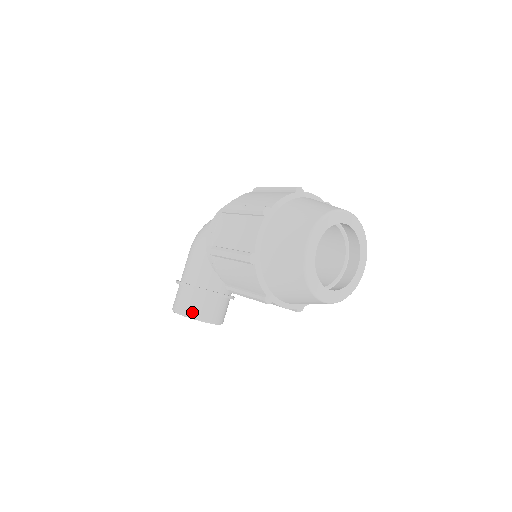
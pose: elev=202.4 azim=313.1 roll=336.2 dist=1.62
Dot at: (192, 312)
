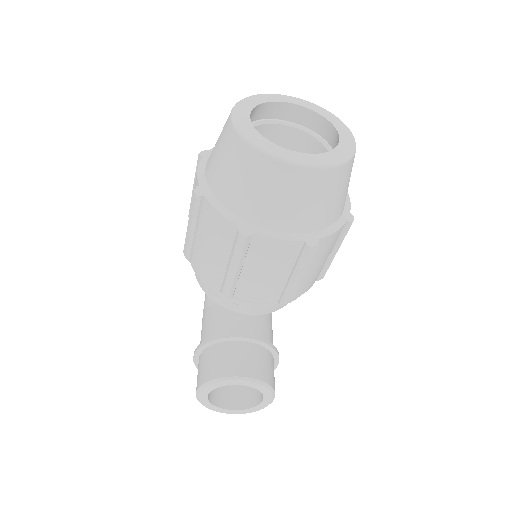
Dot at: (211, 373)
